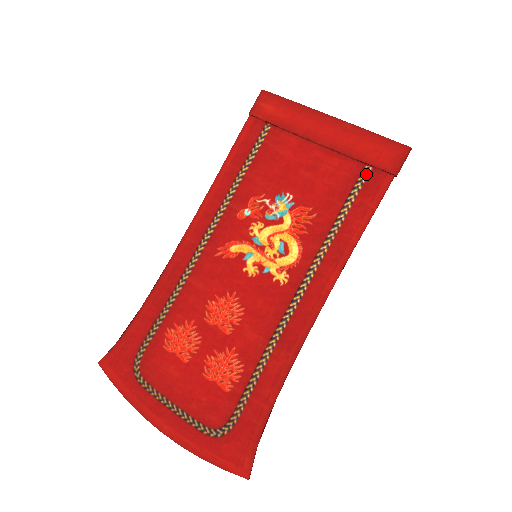
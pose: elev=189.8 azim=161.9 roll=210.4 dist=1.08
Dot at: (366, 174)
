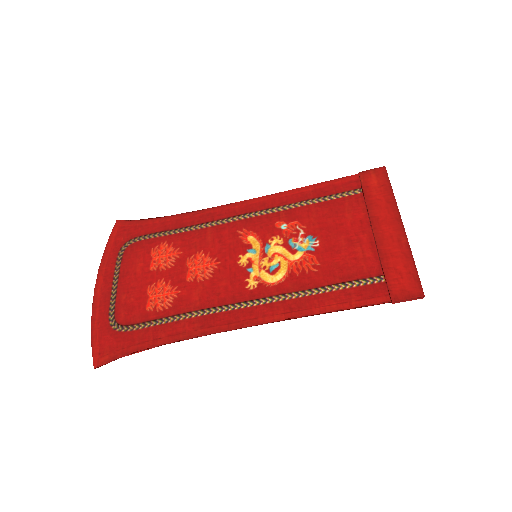
Dot at: (376, 281)
